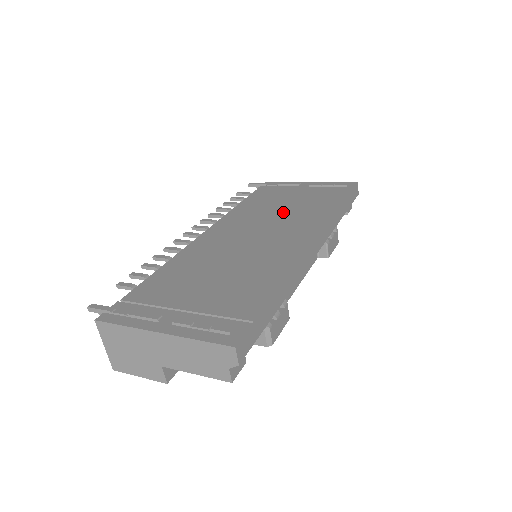
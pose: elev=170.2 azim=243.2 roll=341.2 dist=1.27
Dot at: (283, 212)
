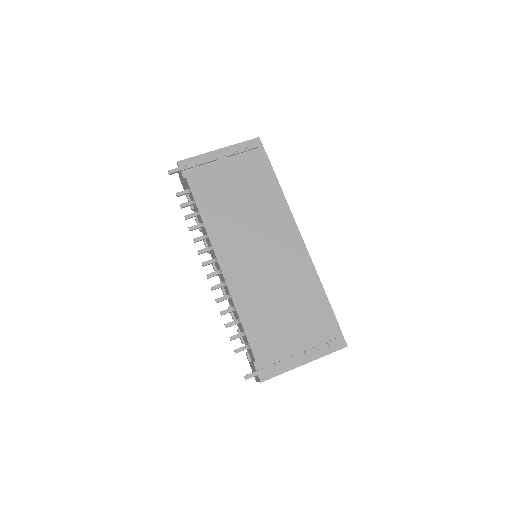
Dot at: (249, 212)
